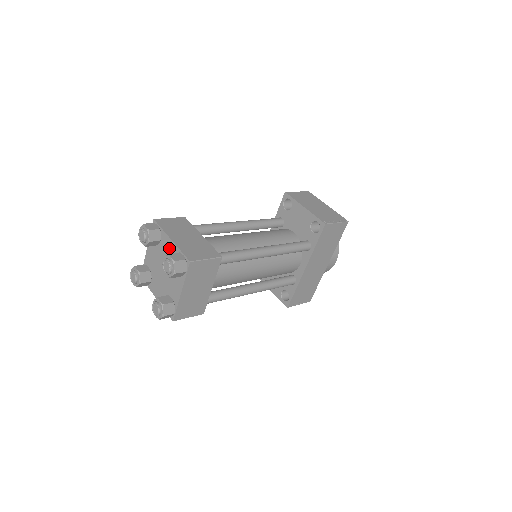
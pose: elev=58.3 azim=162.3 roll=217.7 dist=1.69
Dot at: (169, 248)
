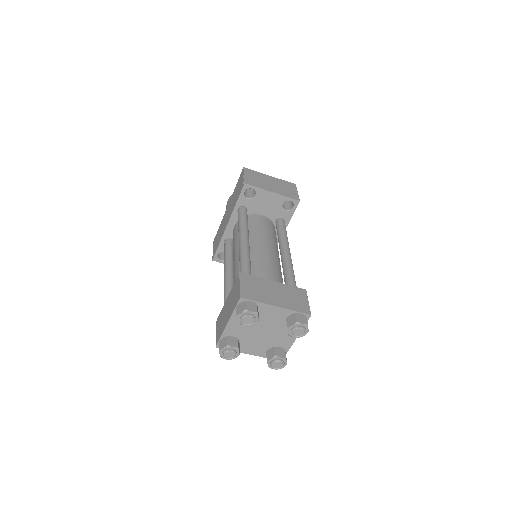
Dot at: (274, 314)
